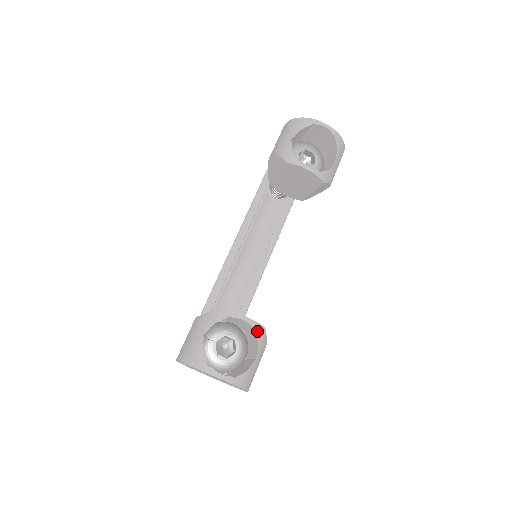
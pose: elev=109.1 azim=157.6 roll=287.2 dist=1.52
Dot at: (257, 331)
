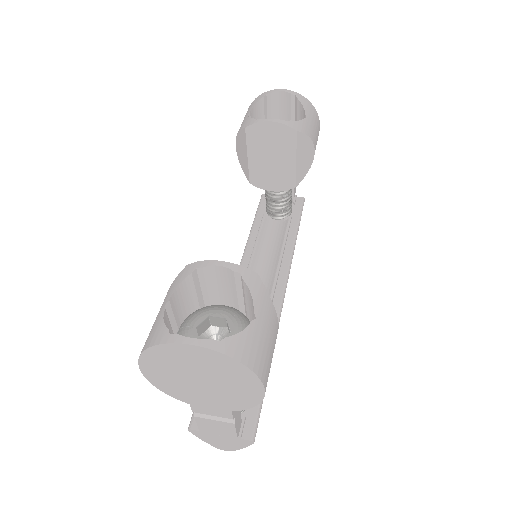
Dot at: (244, 277)
